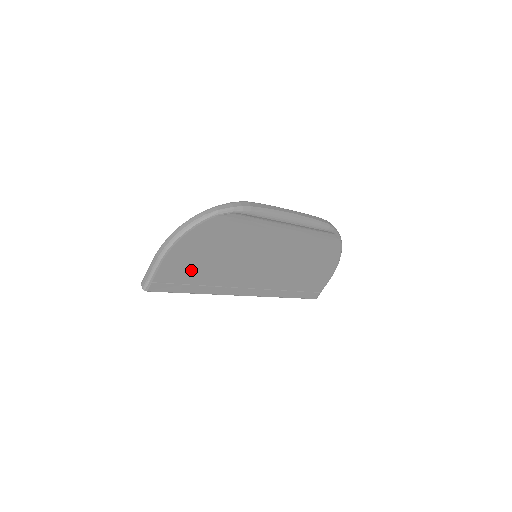
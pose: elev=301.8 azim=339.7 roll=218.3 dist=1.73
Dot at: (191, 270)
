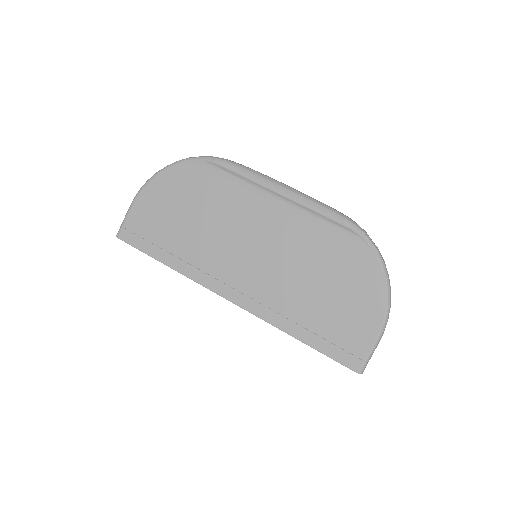
Dot at: (162, 227)
